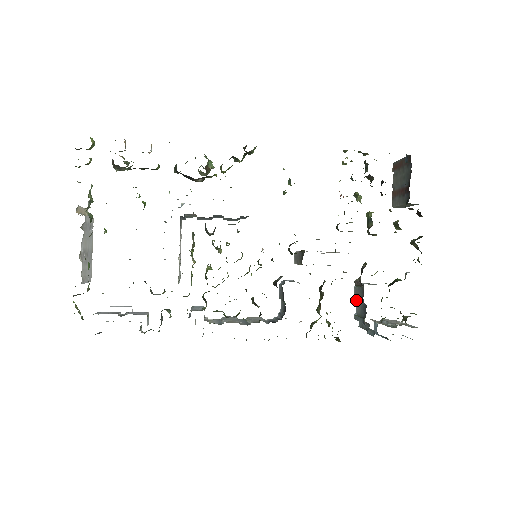
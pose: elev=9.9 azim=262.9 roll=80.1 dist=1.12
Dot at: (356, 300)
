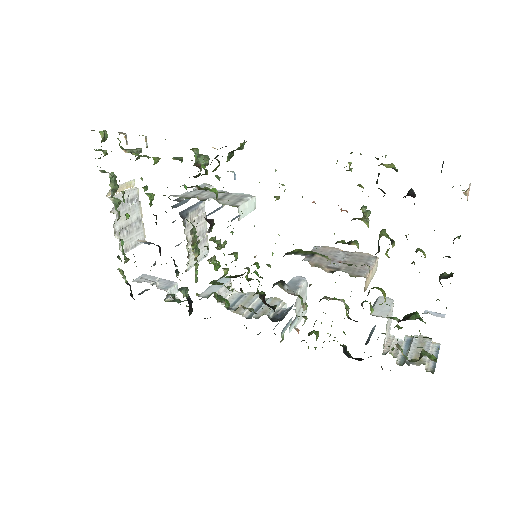
Dot at: occluded
